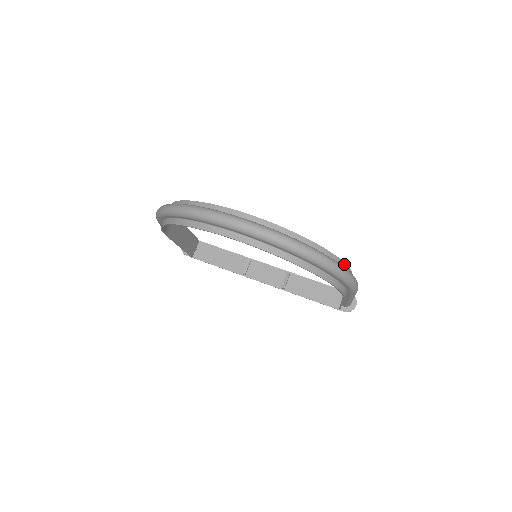
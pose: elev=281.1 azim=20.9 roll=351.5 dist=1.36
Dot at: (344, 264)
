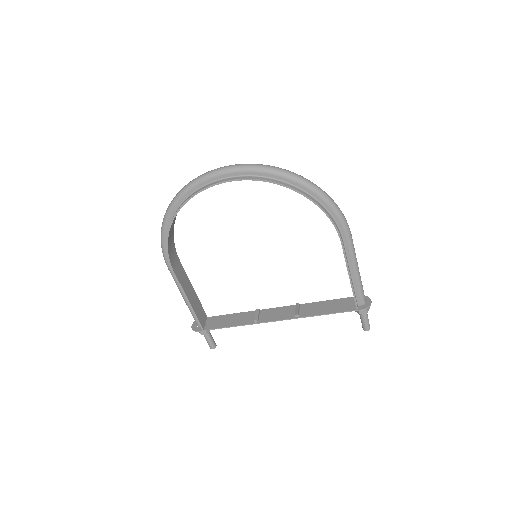
Dot at: occluded
